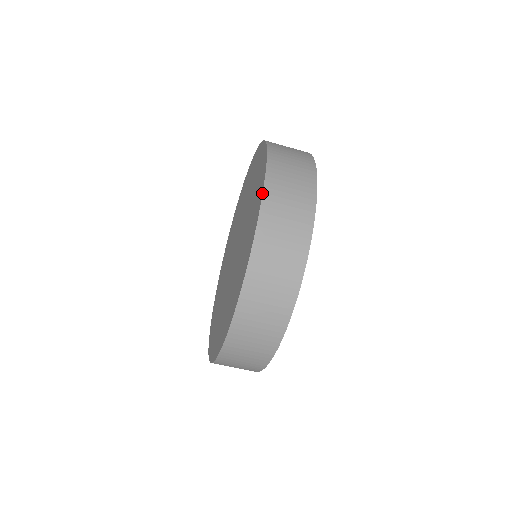
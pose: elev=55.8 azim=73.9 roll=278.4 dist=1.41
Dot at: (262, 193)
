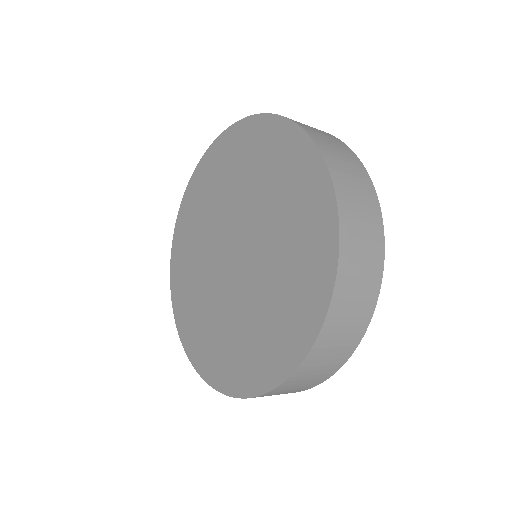
Dot at: (333, 292)
